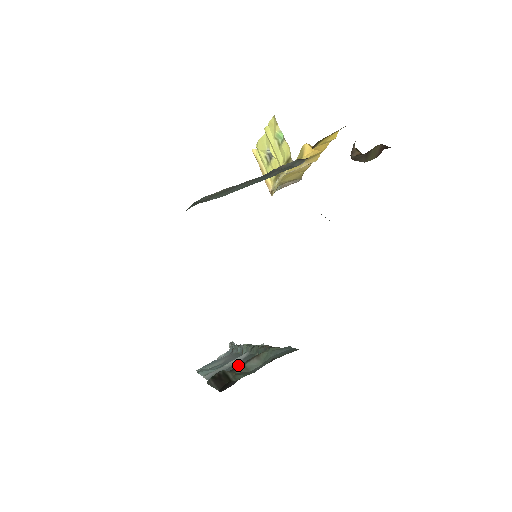
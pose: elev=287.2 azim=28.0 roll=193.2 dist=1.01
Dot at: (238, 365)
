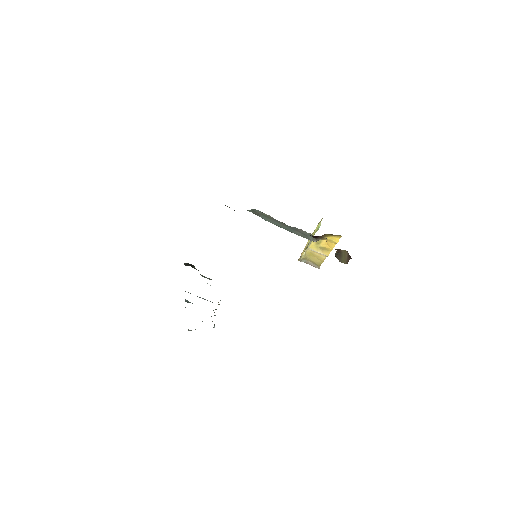
Dot at: occluded
